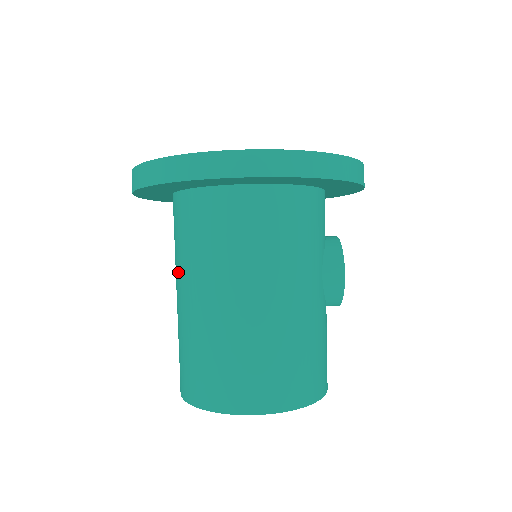
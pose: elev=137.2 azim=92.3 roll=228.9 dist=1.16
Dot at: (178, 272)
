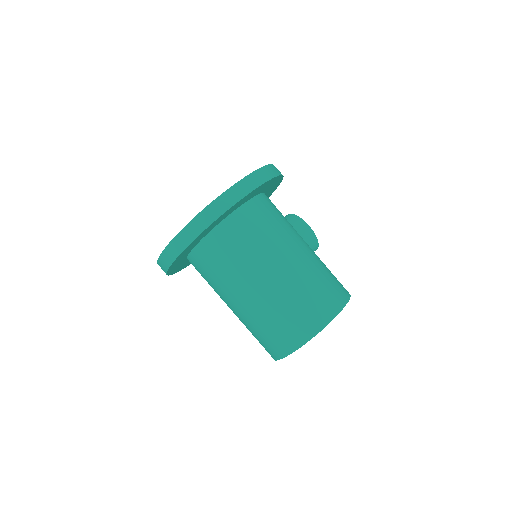
Dot at: (227, 291)
